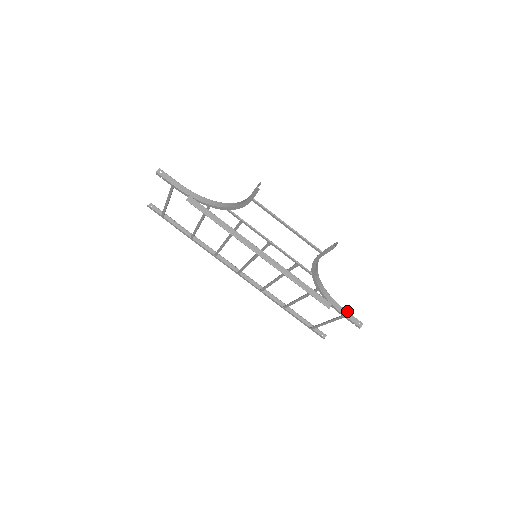
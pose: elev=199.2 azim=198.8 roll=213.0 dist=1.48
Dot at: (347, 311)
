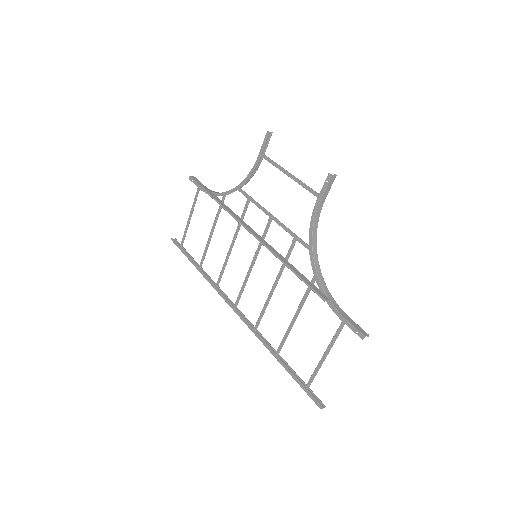
Dot at: (349, 317)
